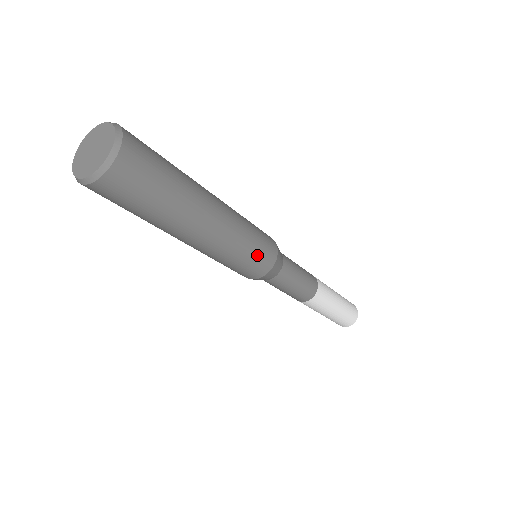
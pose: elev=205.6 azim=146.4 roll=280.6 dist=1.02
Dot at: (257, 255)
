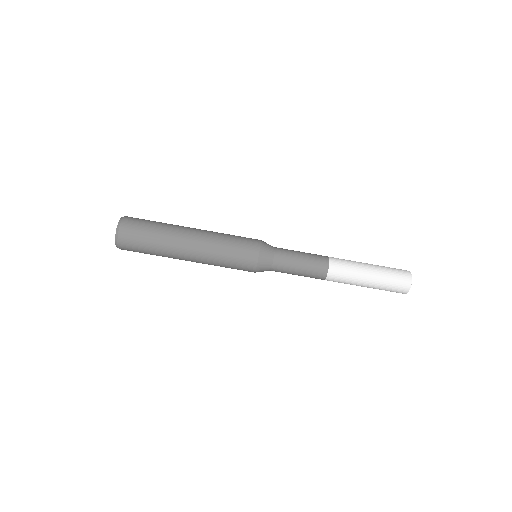
Dot at: (241, 237)
